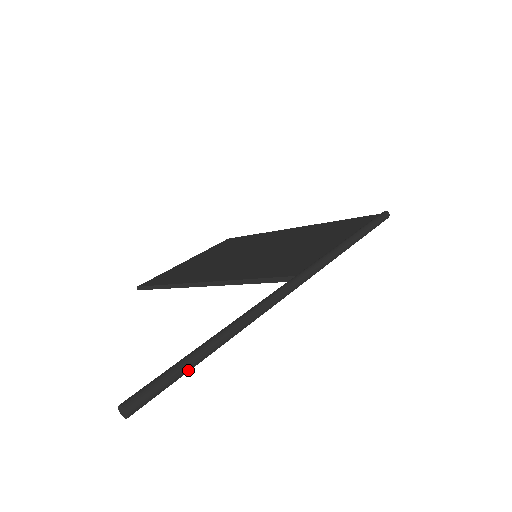
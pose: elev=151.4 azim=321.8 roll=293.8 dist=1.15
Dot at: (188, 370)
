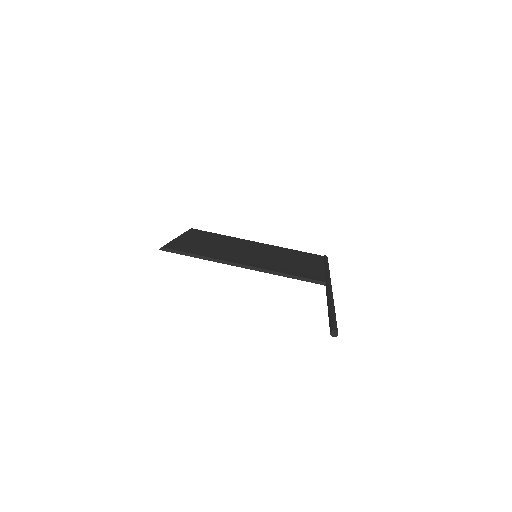
Dot at: occluded
